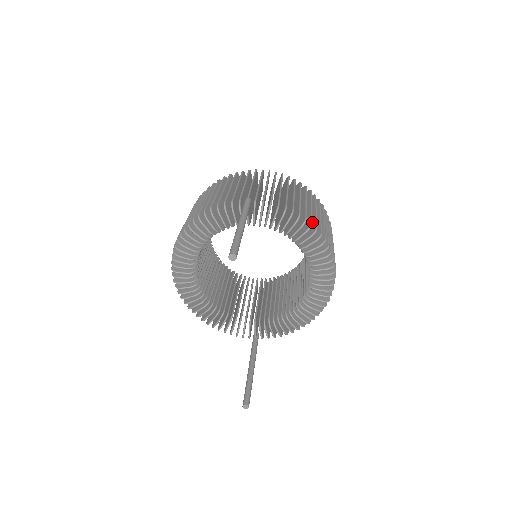
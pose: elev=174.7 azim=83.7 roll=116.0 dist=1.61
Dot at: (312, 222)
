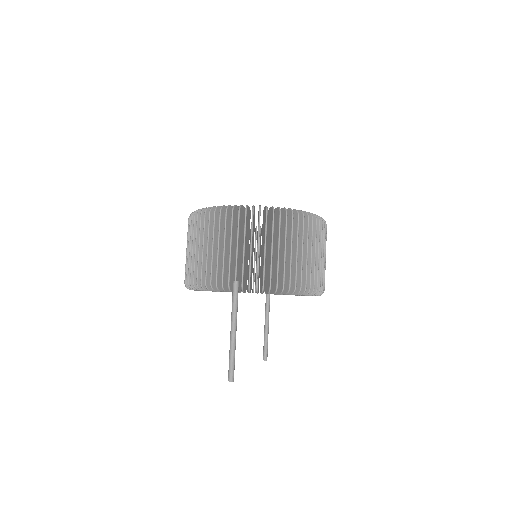
Dot at: (296, 286)
